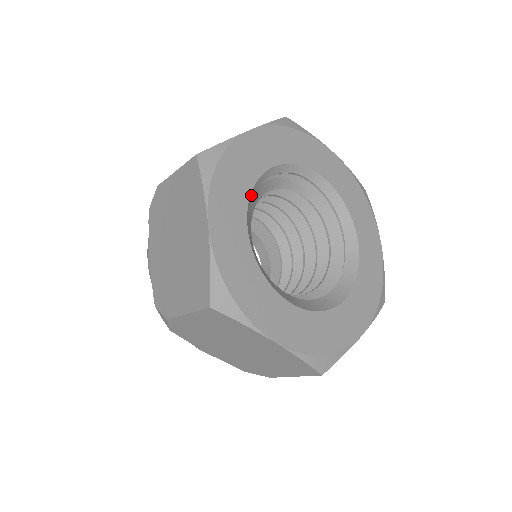
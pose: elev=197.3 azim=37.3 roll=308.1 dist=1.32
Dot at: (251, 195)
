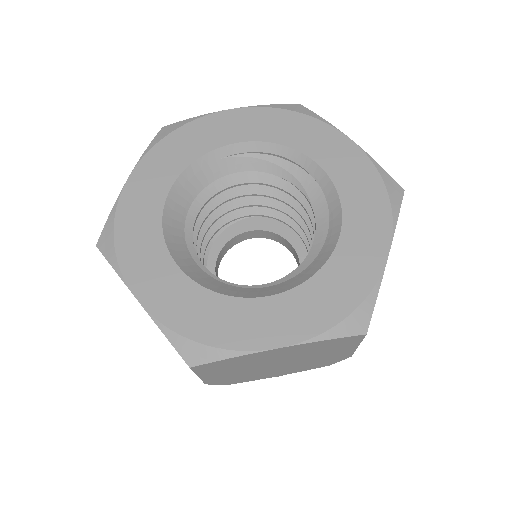
Dot at: (197, 163)
